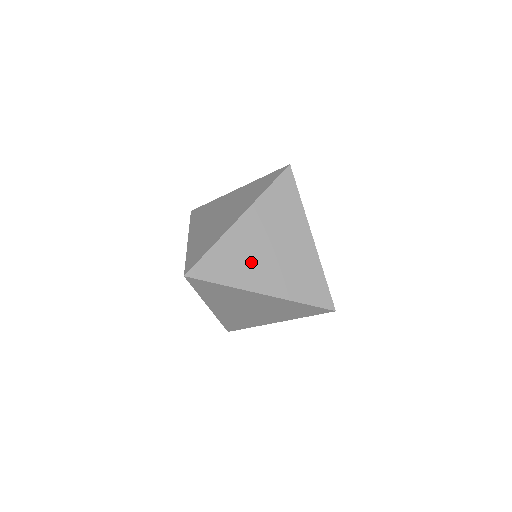
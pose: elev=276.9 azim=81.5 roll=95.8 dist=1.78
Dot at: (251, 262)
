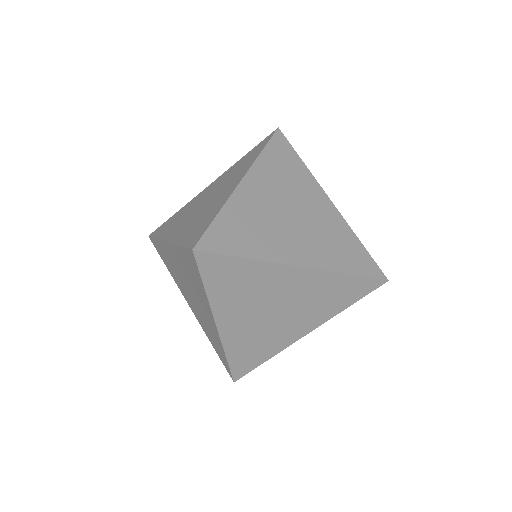
Dot at: (269, 333)
